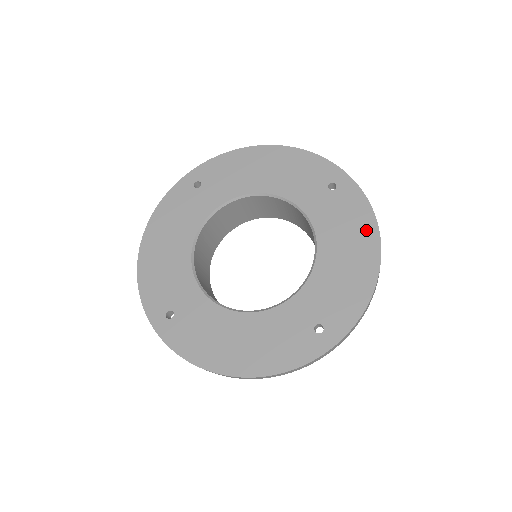
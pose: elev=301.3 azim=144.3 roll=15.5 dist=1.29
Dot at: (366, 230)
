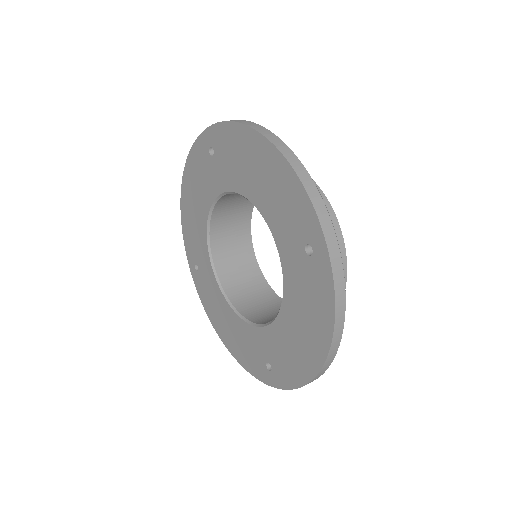
Dot at: (321, 327)
